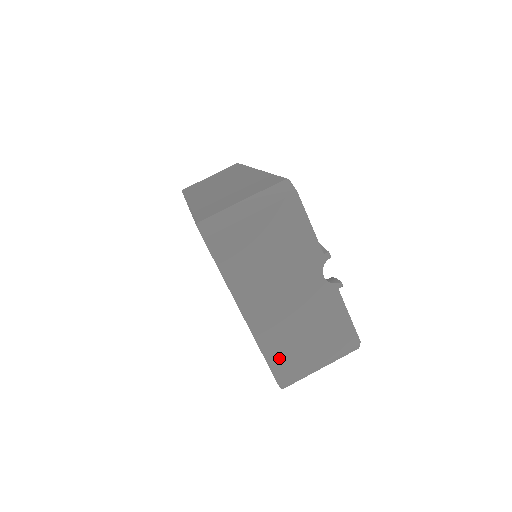
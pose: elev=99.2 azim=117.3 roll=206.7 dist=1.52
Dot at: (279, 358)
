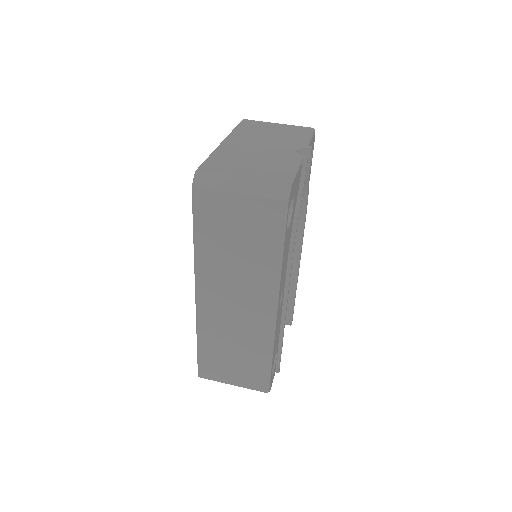
Dot at: (217, 160)
